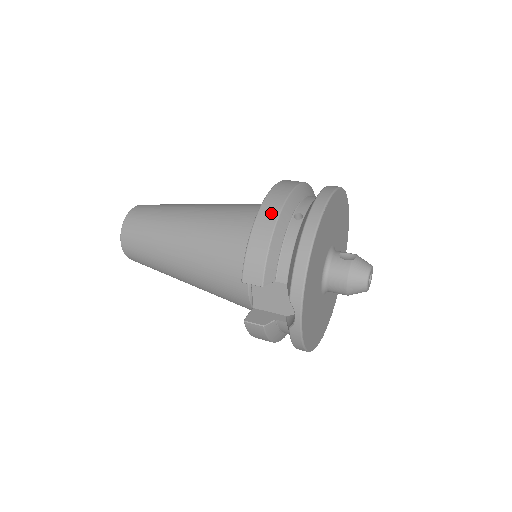
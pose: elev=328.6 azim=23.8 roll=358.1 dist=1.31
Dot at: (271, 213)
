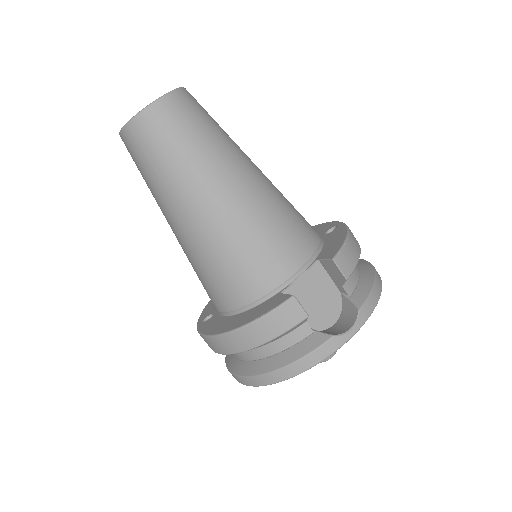
Dot at: occluded
